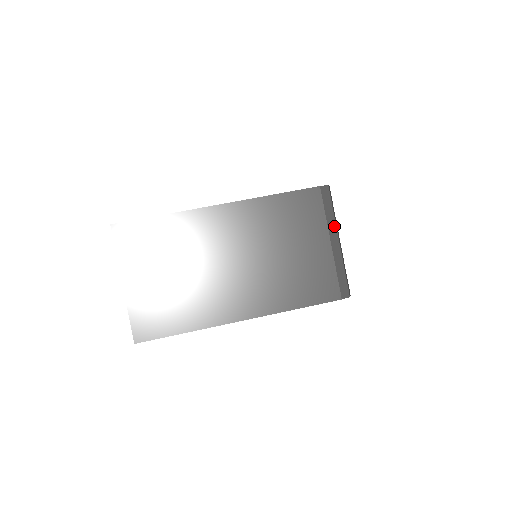
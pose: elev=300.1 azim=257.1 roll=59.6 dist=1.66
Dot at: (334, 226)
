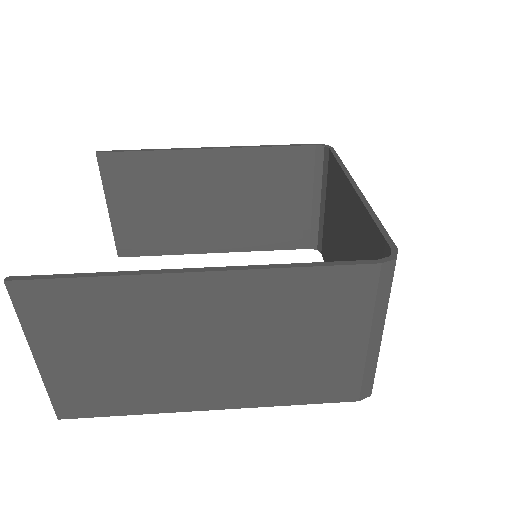
Dot at: (383, 316)
